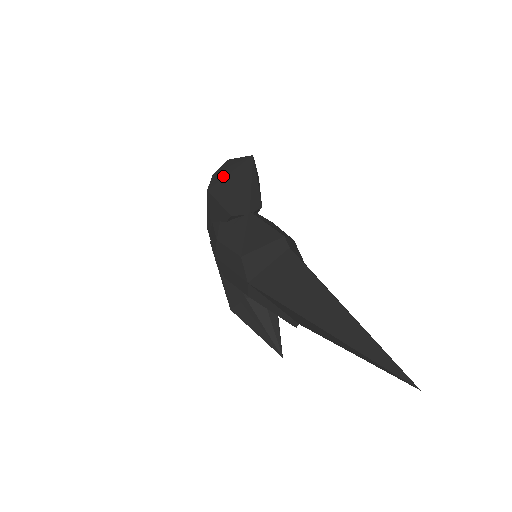
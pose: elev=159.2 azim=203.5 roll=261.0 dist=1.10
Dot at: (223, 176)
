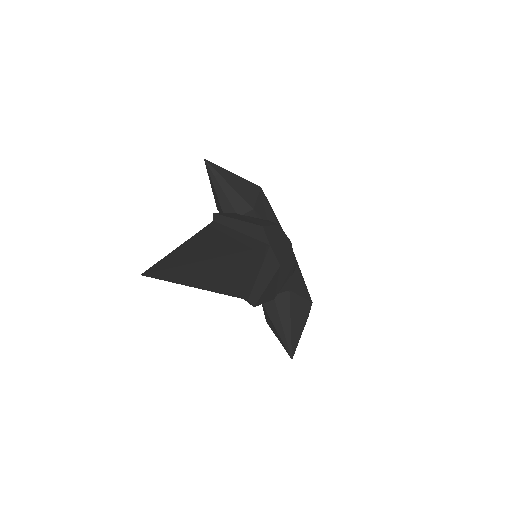
Dot at: occluded
